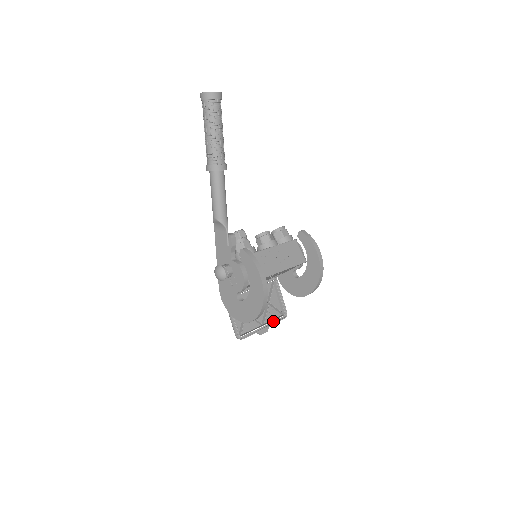
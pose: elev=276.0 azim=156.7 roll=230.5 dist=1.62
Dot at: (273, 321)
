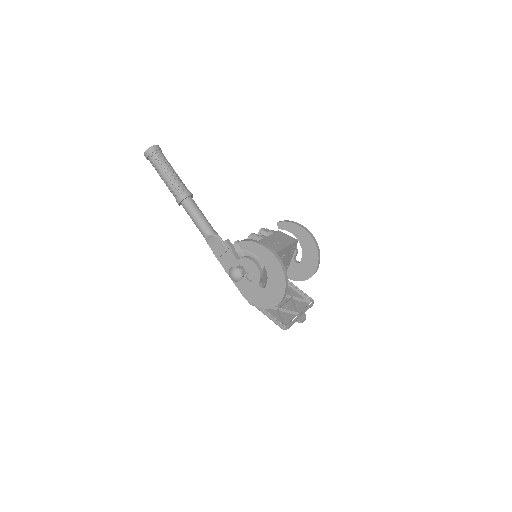
Dot at: (305, 309)
